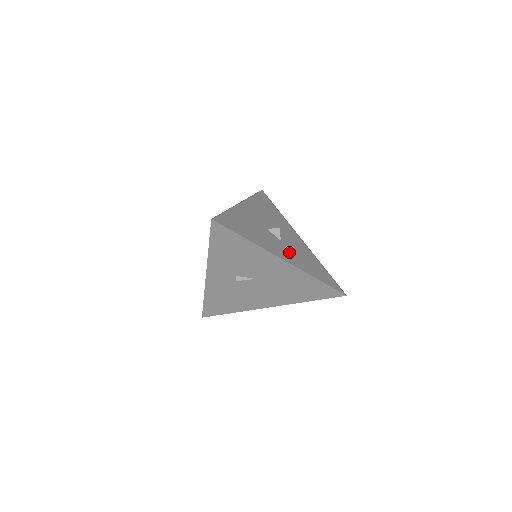
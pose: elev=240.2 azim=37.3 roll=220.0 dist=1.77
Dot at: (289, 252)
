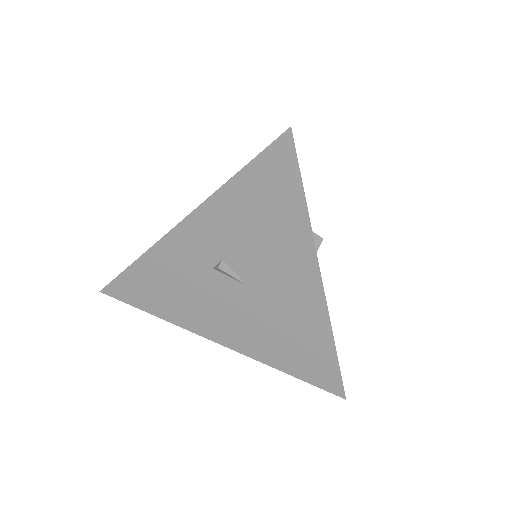
Dot at: occluded
